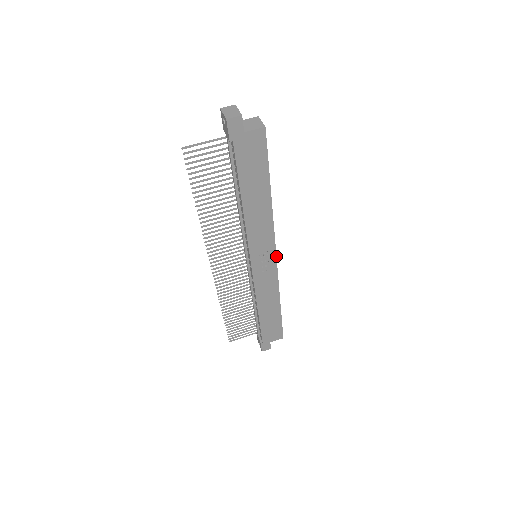
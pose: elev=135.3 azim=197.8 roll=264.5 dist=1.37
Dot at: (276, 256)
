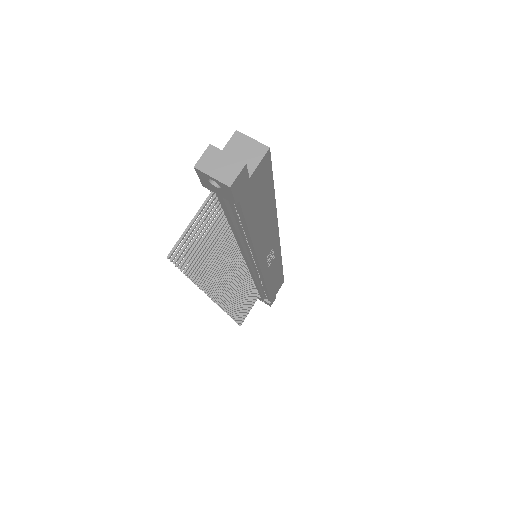
Dot at: (279, 242)
